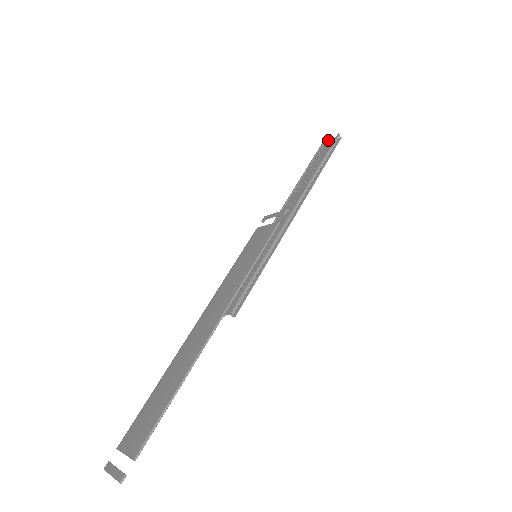
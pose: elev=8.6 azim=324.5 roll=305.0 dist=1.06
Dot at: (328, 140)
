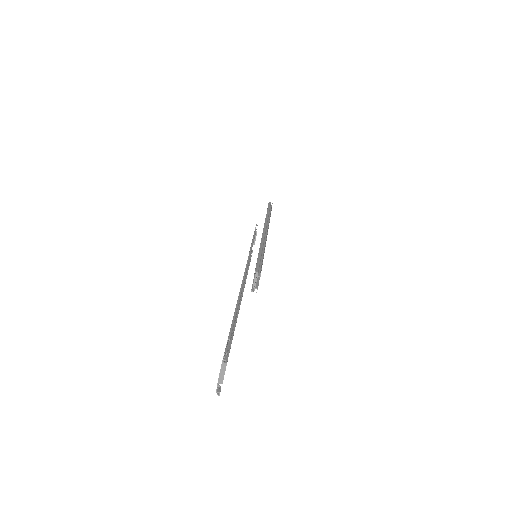
Dot at: occluded
